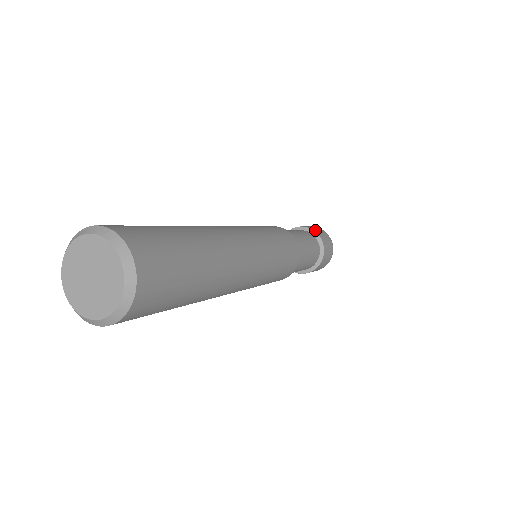
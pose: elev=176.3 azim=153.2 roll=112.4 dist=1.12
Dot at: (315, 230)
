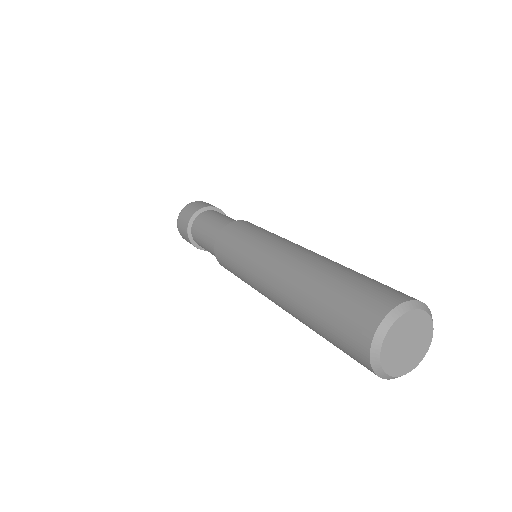
Dot at: (203, 206)
